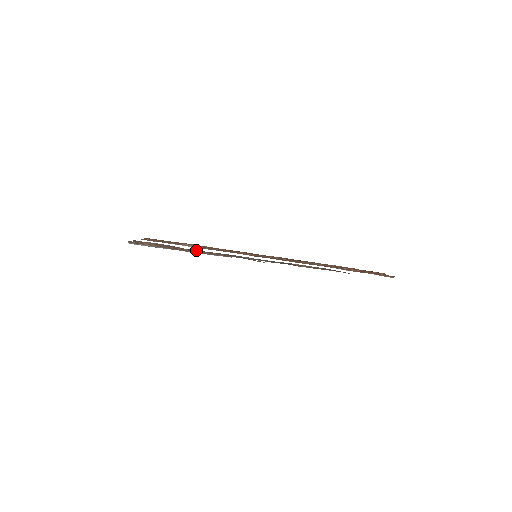
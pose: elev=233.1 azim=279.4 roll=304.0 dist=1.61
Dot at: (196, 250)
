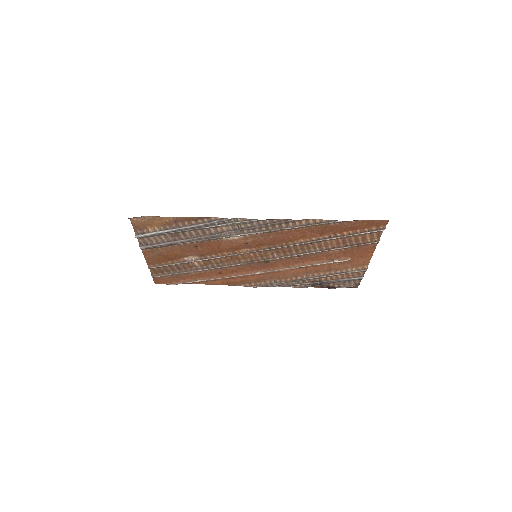
Dot at: (197, 235)
